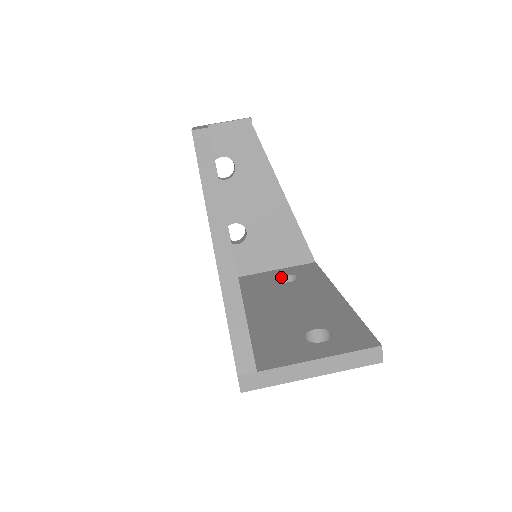
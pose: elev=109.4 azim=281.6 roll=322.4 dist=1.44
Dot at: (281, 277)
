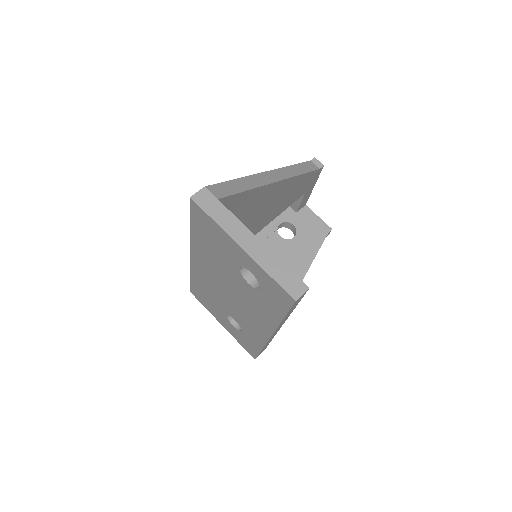
Dot at: occluded
